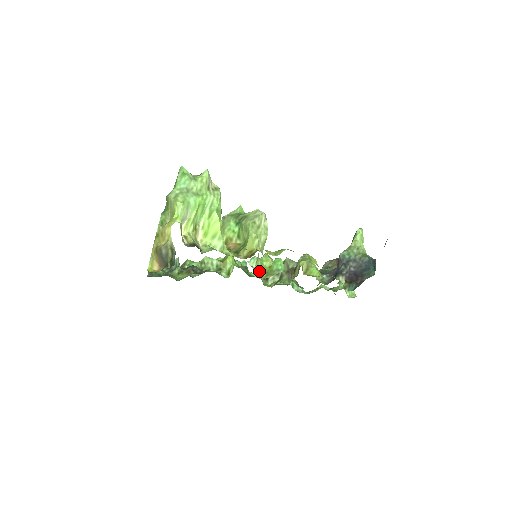
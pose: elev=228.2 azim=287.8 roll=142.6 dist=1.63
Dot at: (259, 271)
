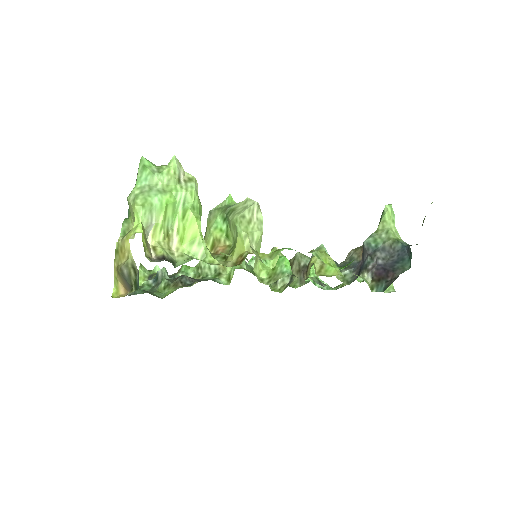
Dot at: (260, 276)
